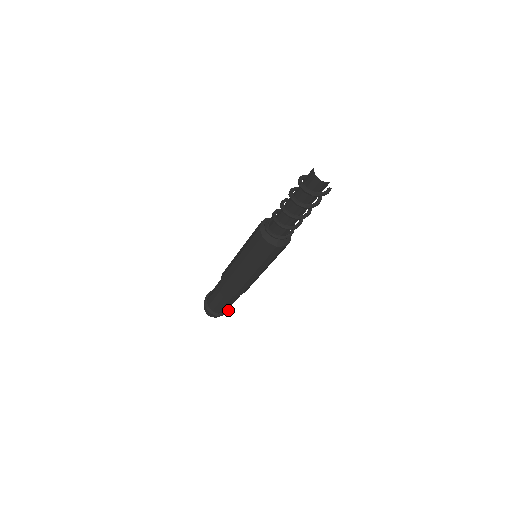
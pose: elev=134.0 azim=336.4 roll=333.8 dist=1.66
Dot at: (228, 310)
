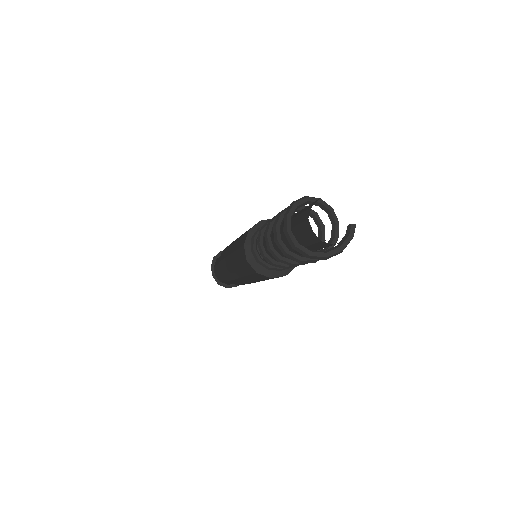
Dot at: occluded
